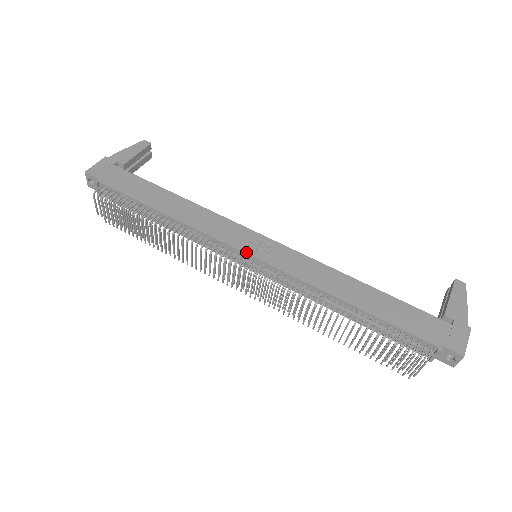
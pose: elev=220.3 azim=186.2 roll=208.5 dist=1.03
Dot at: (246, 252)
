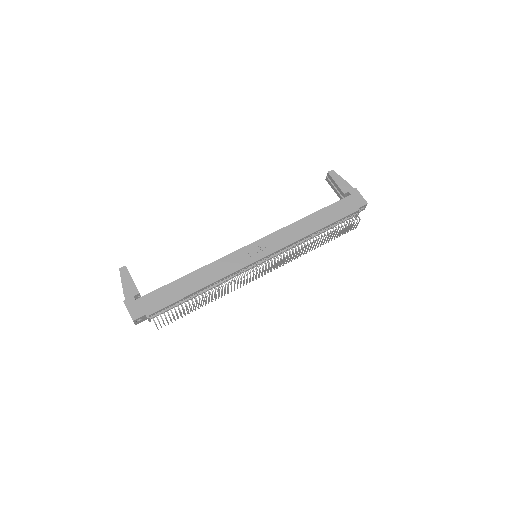
Dot at: (257, 260)
